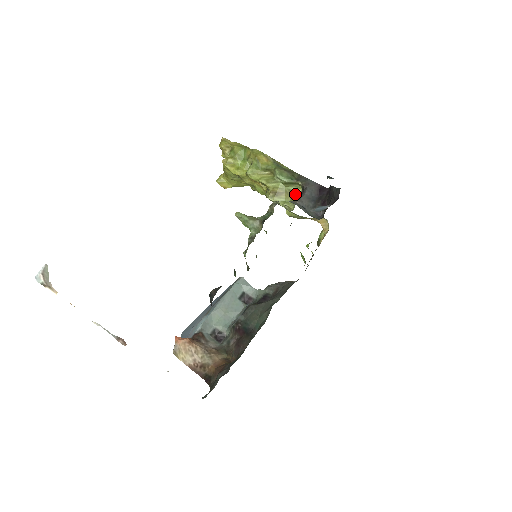
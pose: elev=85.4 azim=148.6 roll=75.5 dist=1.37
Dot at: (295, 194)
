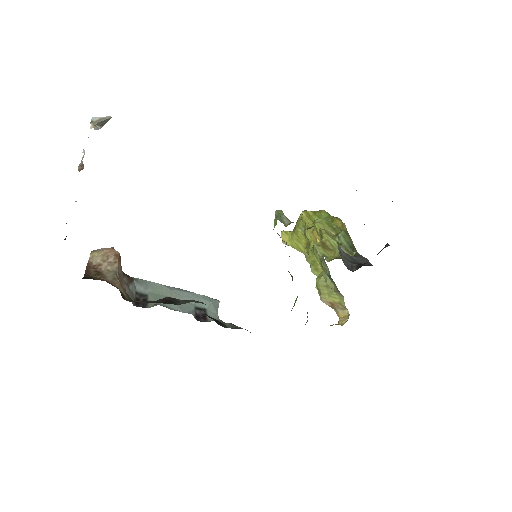
Dot at: occluded
